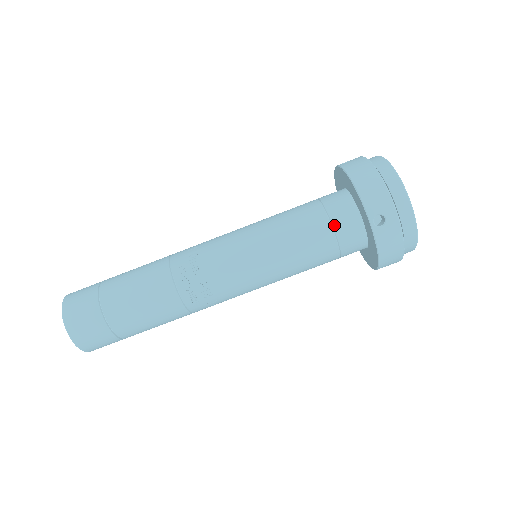
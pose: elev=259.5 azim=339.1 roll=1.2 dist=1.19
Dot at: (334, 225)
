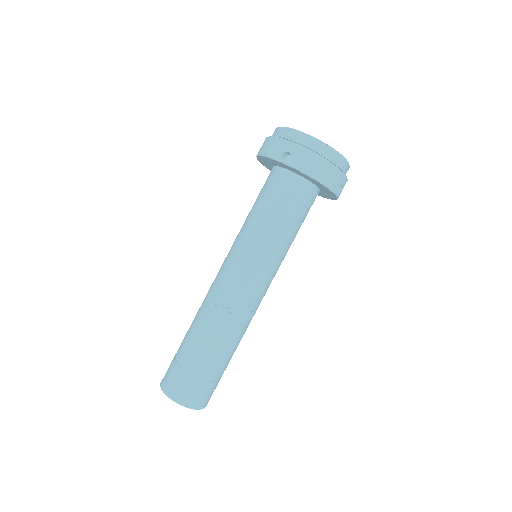
Dot at: (273, 188)
